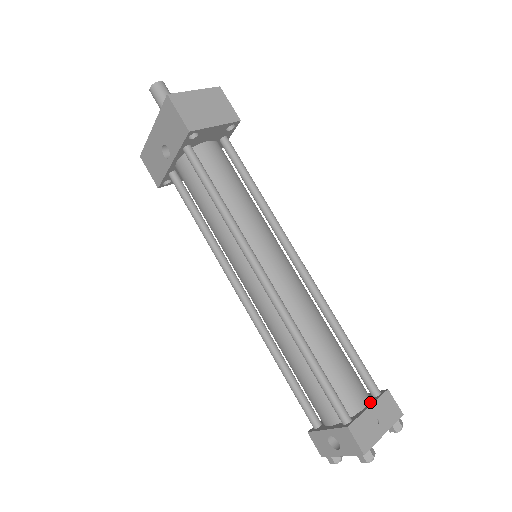
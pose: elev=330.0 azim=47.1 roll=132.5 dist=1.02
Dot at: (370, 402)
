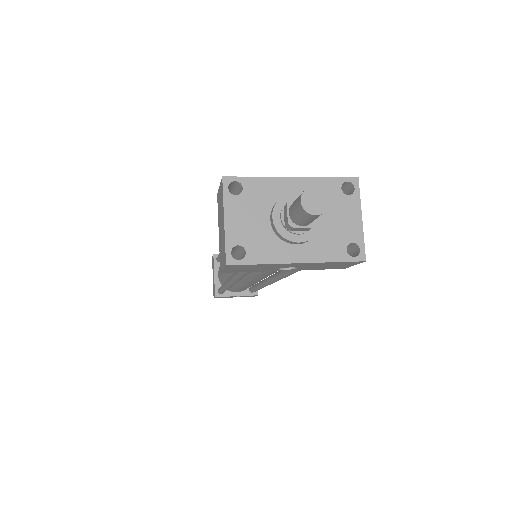
Dot at: occluded
